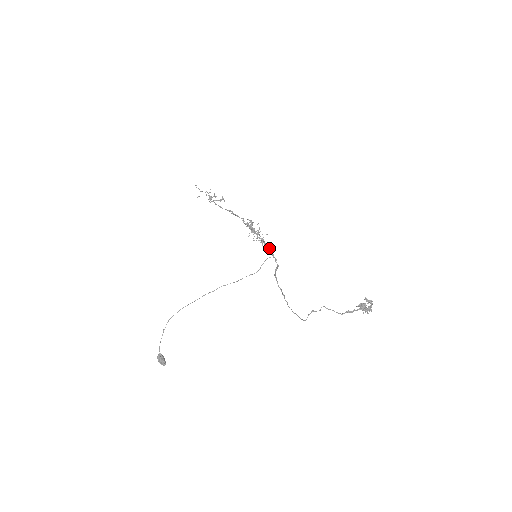
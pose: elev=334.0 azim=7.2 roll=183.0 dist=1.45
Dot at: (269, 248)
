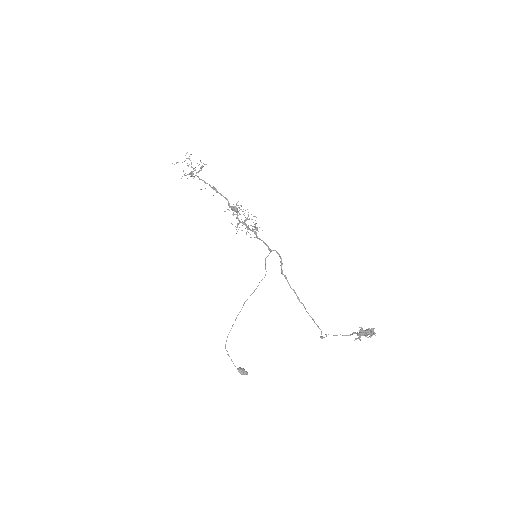
Dot at: occluded
